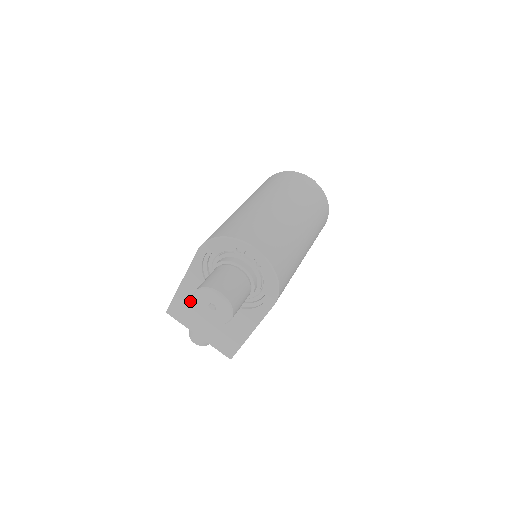
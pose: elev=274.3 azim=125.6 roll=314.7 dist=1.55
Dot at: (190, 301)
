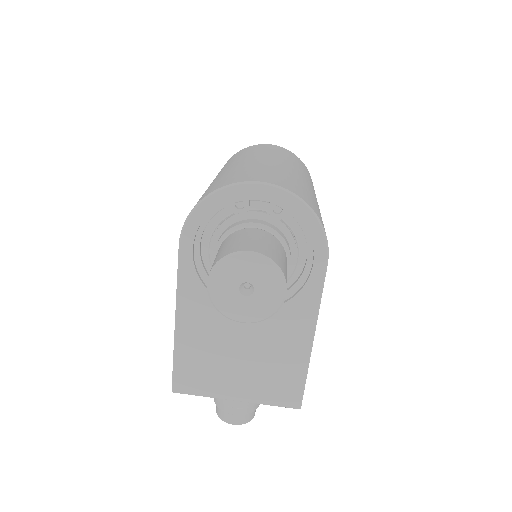
Dot at: (201, 345)
